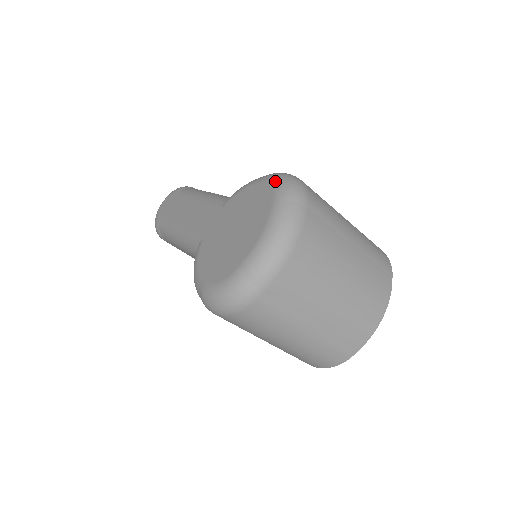
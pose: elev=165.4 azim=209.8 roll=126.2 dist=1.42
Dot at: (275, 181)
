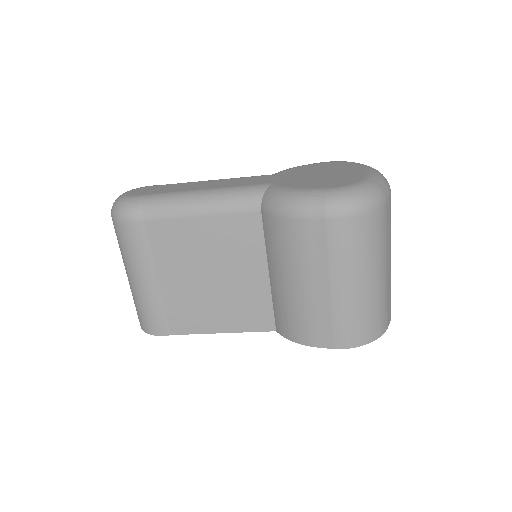
Dot at: (336, 161)
